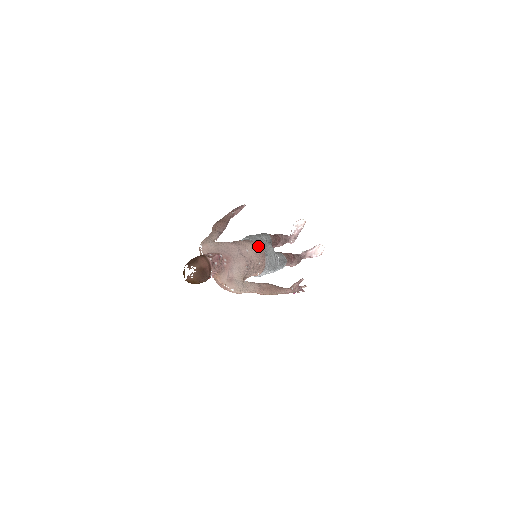
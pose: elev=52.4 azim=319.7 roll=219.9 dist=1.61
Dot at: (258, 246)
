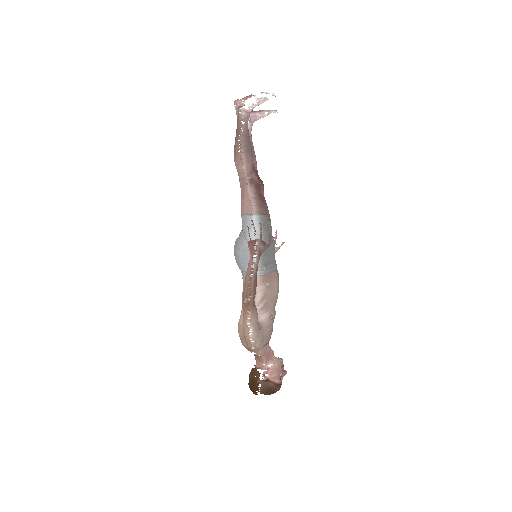
Dot at: (278, 278)
